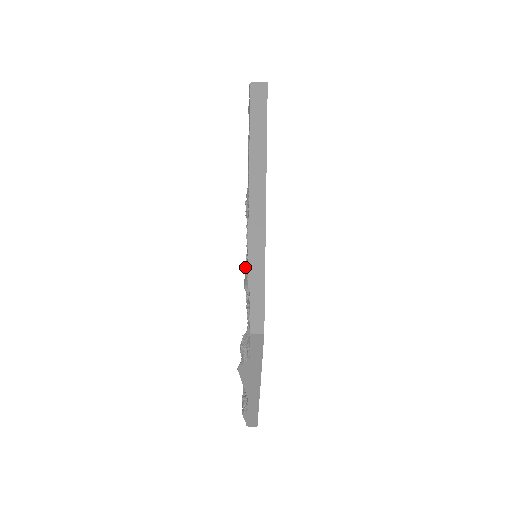
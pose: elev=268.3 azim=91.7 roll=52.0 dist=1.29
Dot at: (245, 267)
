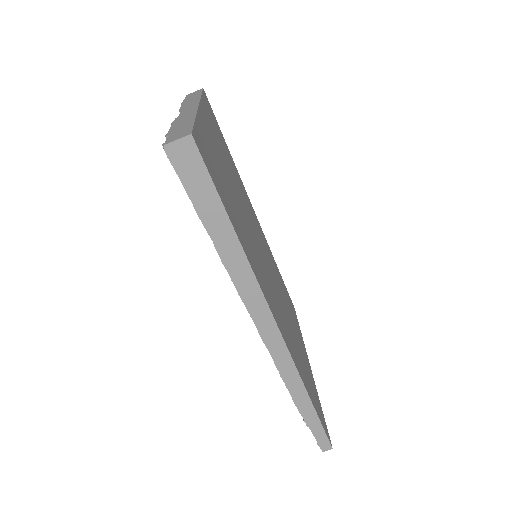
Dot at: occluded
